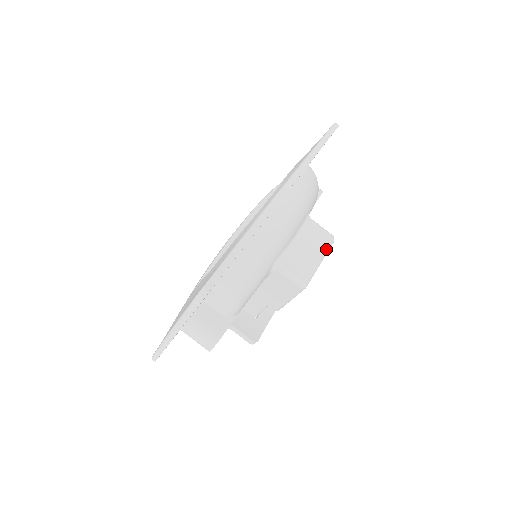
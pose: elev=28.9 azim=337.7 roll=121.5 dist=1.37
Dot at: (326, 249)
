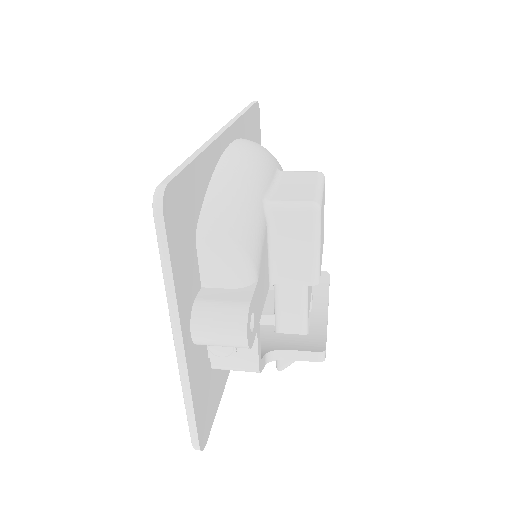
Dot at: (319, 179)
